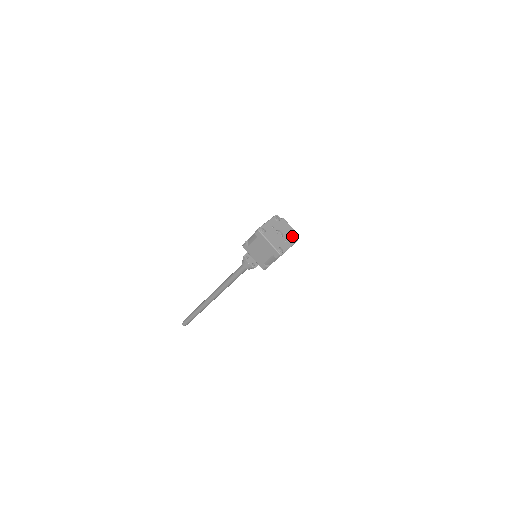
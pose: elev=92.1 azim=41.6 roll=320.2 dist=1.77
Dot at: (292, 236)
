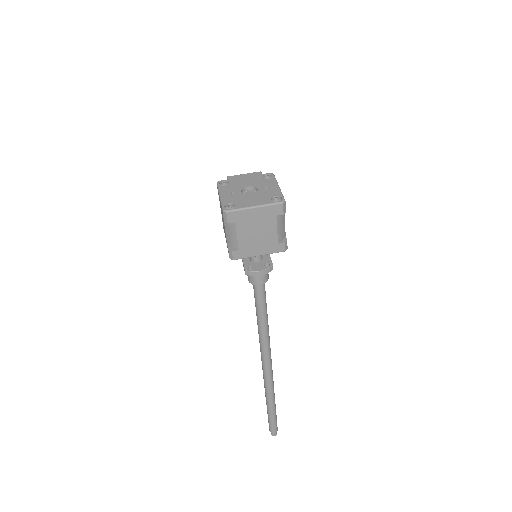
Dot at: (262, 178)
